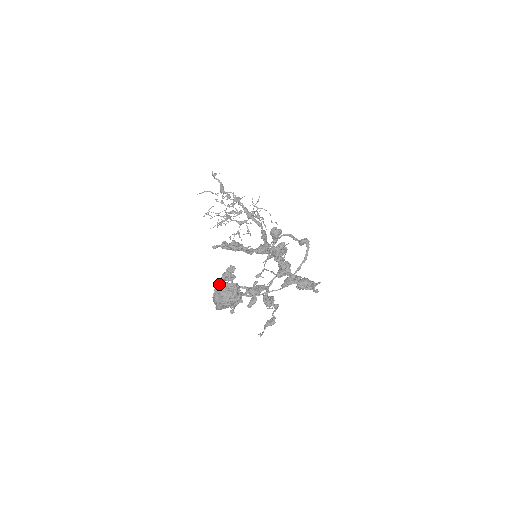
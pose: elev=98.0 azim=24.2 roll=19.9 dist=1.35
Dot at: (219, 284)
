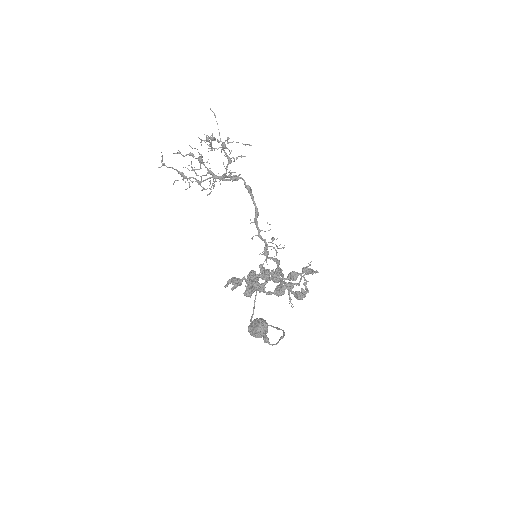
Dot at: occluded
